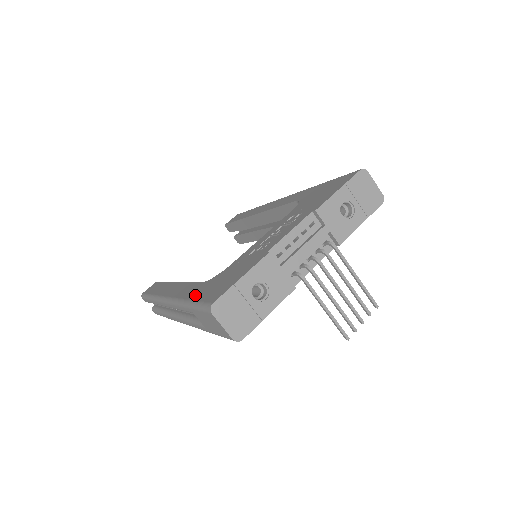
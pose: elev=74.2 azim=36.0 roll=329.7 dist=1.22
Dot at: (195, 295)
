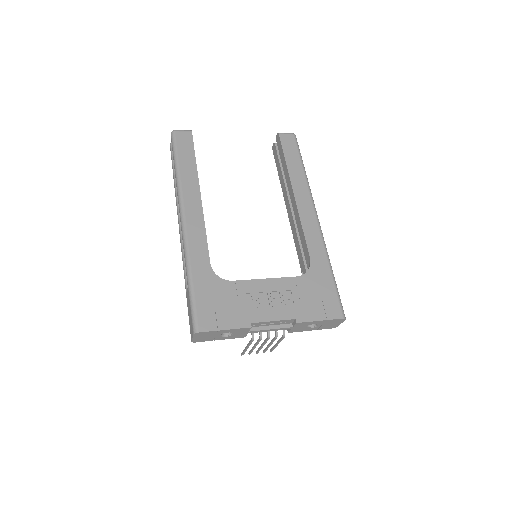
Dot at: (198, 282)
